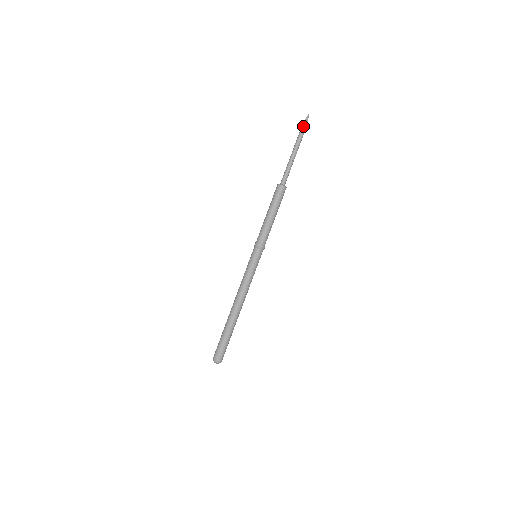
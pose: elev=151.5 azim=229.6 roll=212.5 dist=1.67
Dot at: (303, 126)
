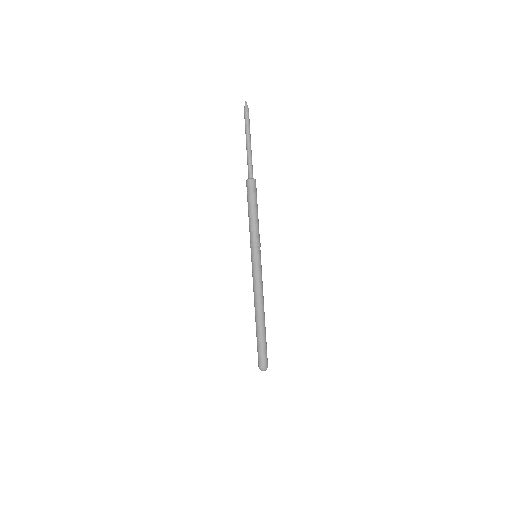
Dot at: (248, 114)
